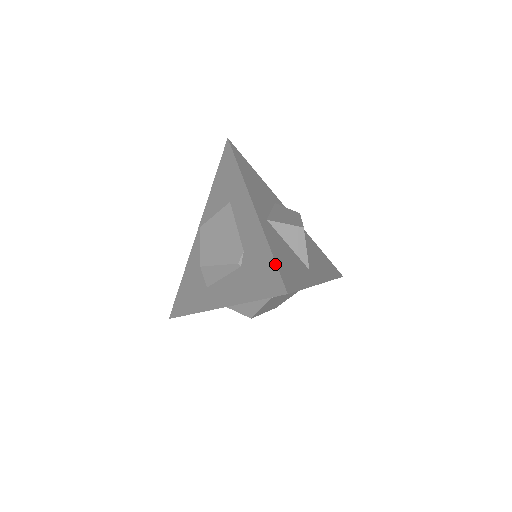
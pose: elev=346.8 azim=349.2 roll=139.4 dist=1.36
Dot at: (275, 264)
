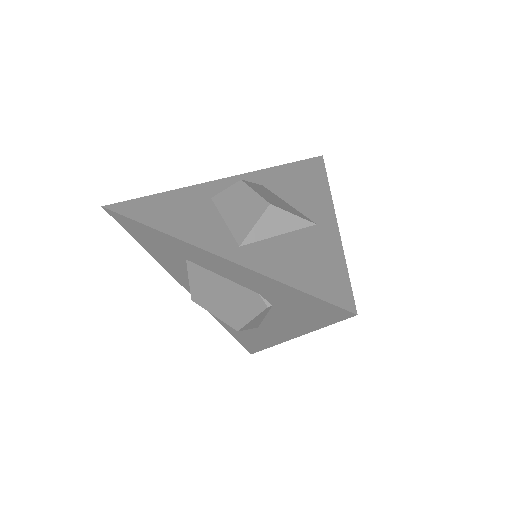
Dot at: (310, 296)
